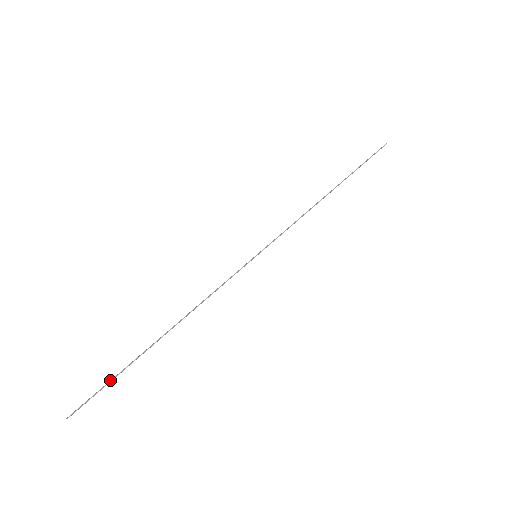
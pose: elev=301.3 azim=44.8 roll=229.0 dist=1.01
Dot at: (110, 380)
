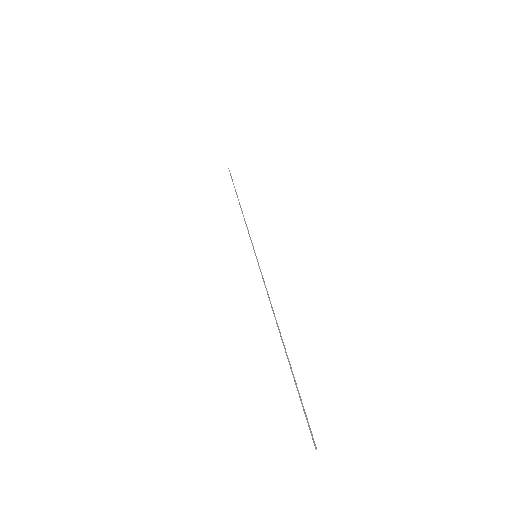
Dot at: occluded
